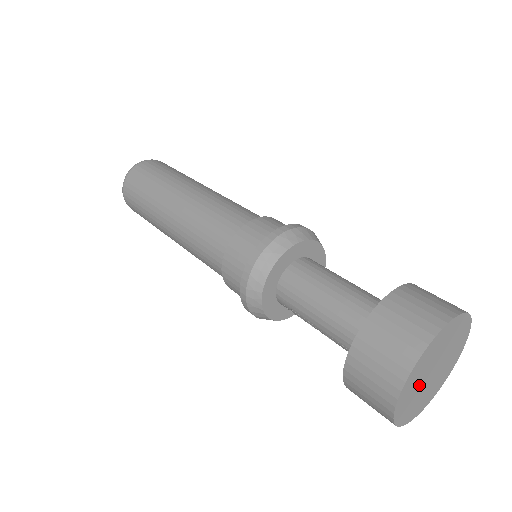
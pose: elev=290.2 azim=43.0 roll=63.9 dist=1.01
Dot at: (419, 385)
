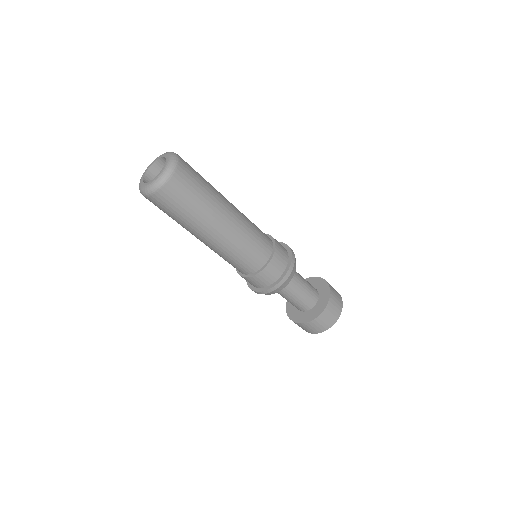
Dot at: occluded
